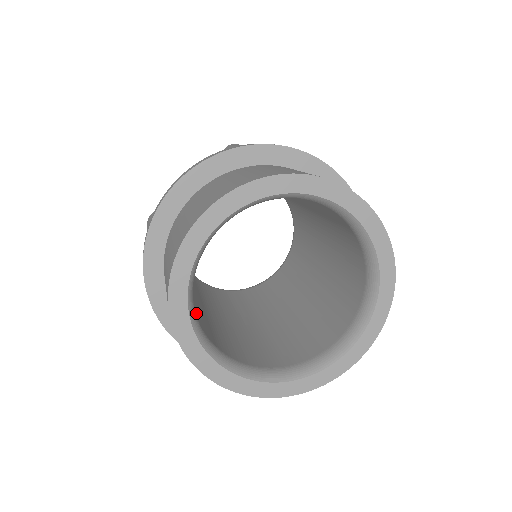
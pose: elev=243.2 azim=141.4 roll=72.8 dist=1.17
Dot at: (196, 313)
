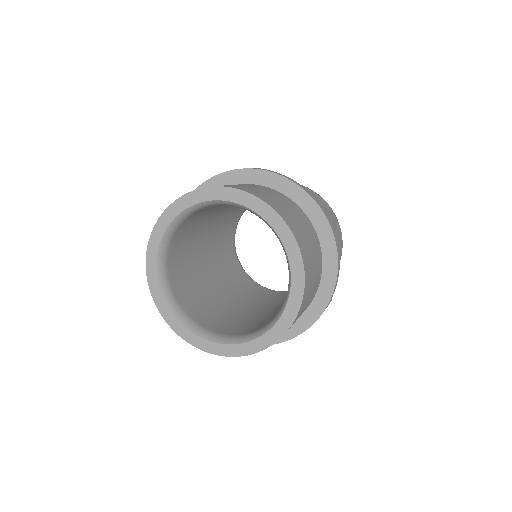
Dot at: (171, 269)
